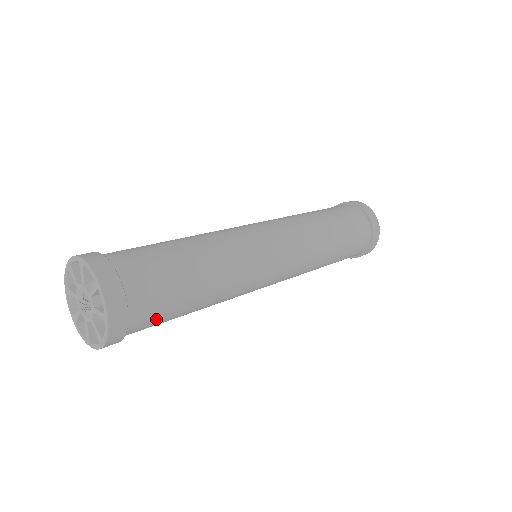
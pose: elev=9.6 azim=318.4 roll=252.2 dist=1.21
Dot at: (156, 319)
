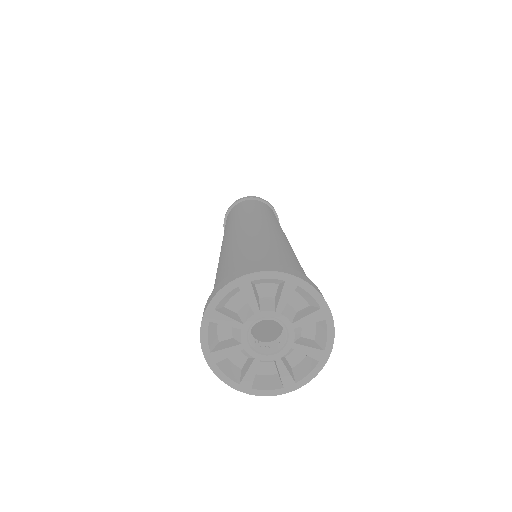
Dot at: occluded
